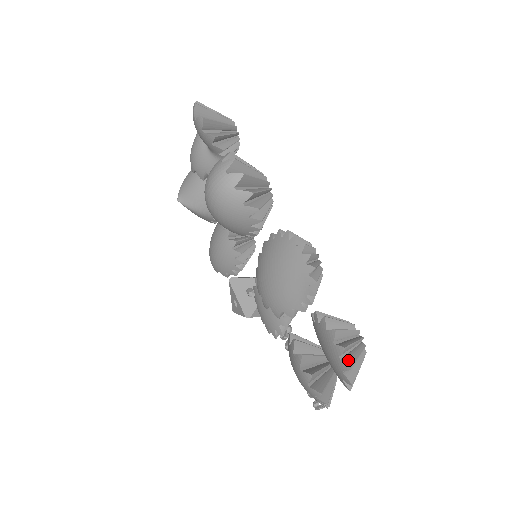
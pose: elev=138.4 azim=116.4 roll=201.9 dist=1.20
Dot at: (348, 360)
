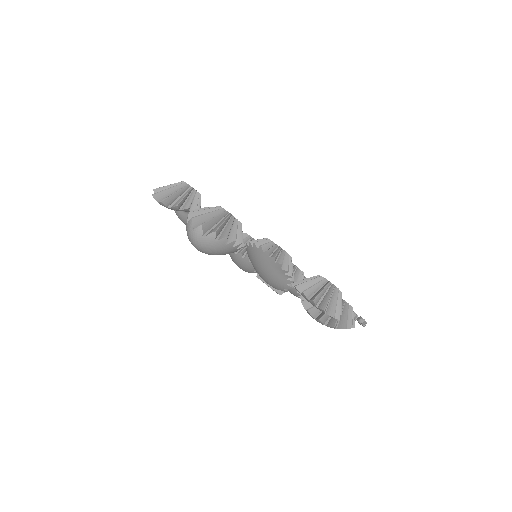
Dot at: (322, 305)
